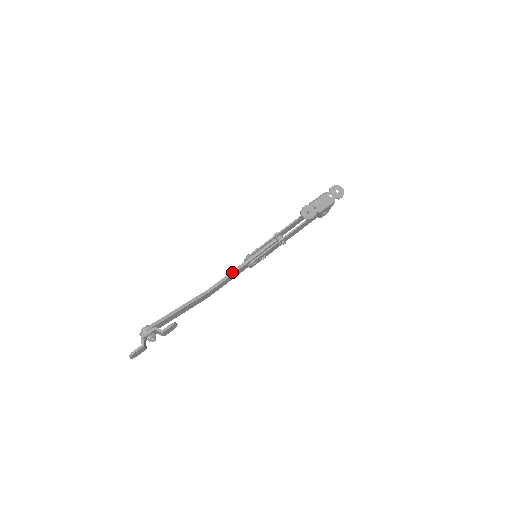
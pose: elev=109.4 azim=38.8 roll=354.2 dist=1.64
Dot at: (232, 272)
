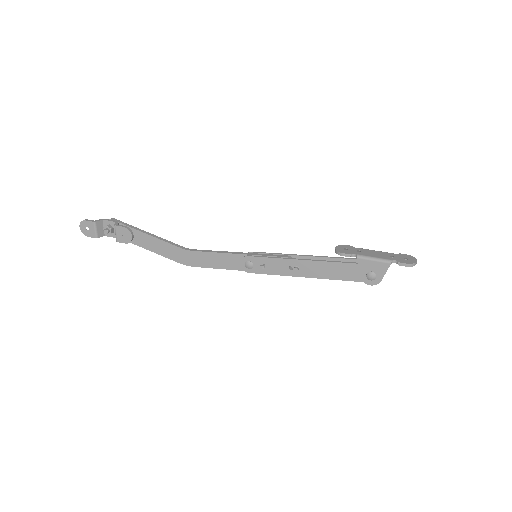
Dot at: (222, 251)
